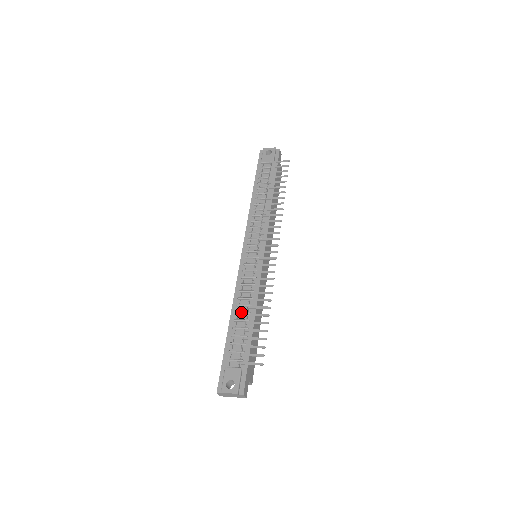
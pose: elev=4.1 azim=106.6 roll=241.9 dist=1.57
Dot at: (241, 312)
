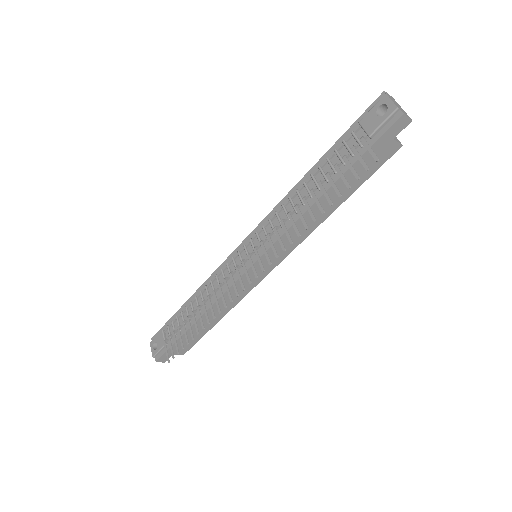
Dot at: (196, 302)
